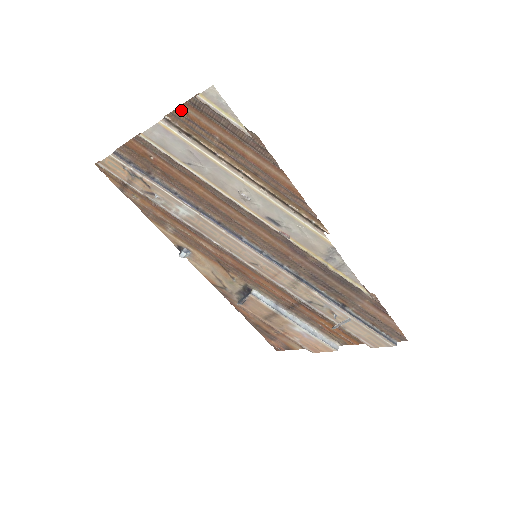
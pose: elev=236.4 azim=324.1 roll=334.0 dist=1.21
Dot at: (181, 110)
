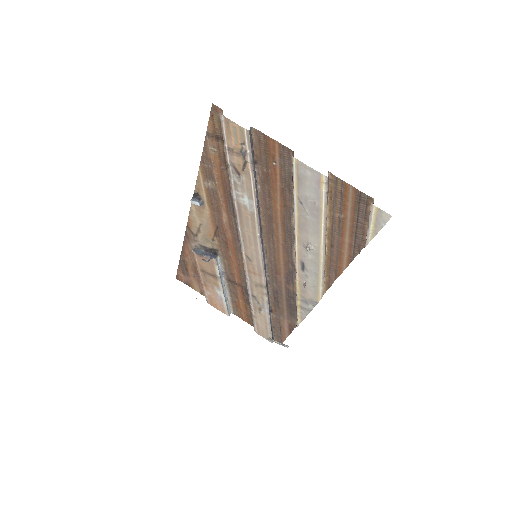
Dot at: (346, 186)
